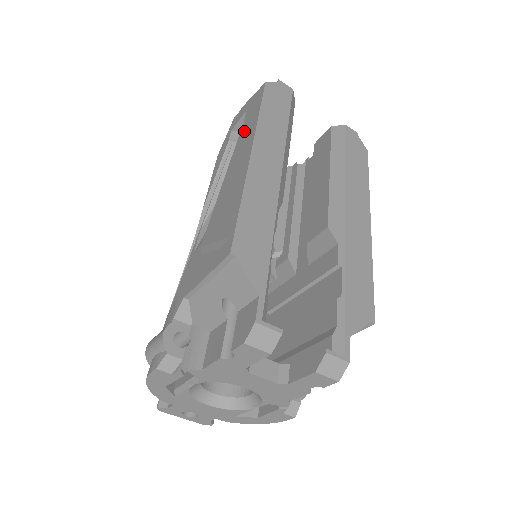
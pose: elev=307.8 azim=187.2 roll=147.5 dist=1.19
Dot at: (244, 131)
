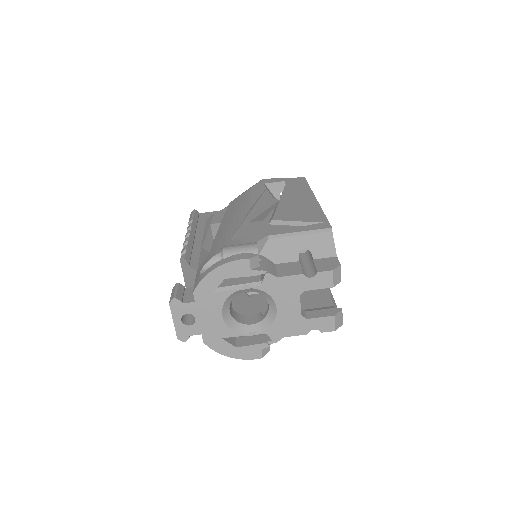
Dot at: (293, 188)
